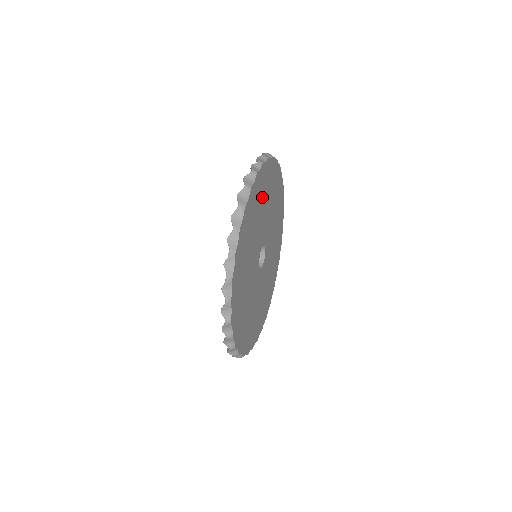
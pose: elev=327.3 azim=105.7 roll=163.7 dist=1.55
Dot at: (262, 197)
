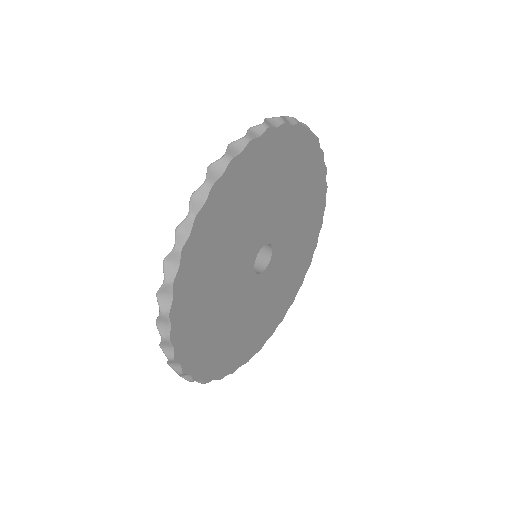
Dot at: (222, 234)
